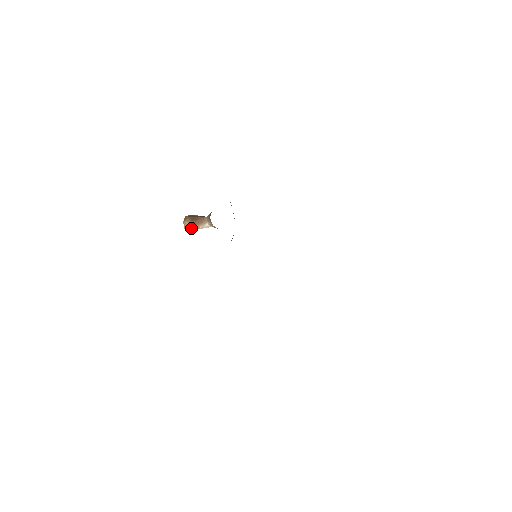
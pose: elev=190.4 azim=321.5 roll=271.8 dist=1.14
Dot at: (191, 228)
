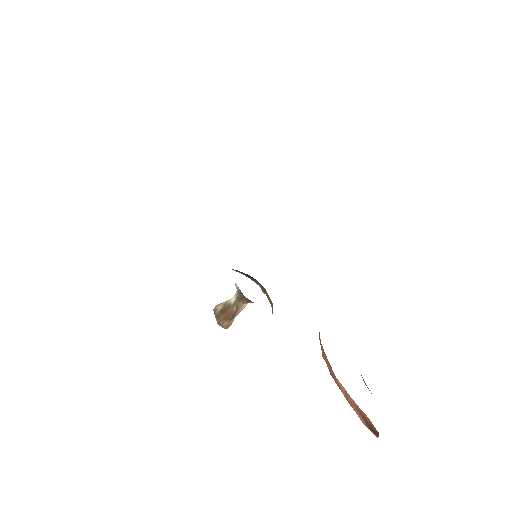
Dot at: occluded
